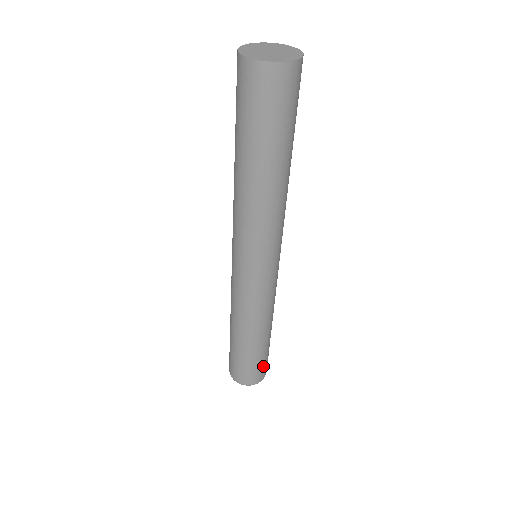
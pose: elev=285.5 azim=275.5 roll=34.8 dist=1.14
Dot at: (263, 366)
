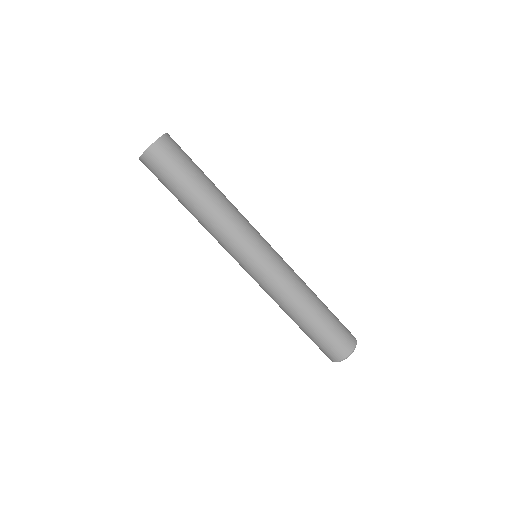
Dot at: (343, 327)
